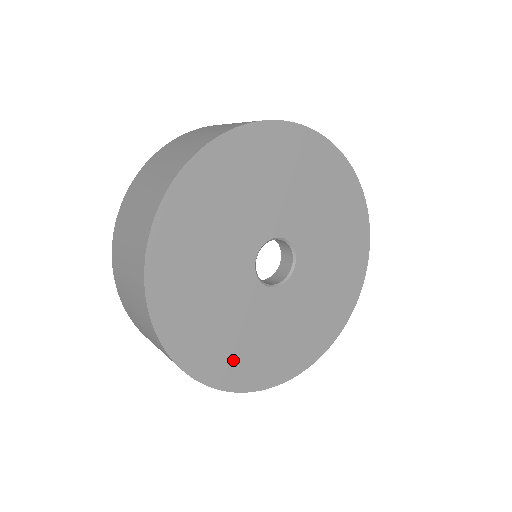
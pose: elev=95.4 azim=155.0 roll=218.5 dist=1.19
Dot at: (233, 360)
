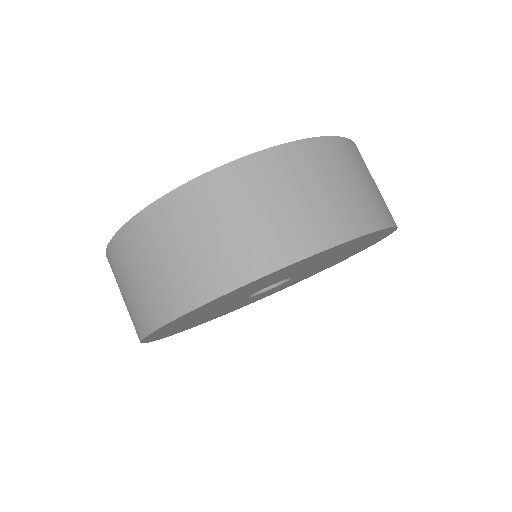
Dot at: (186, 327)
